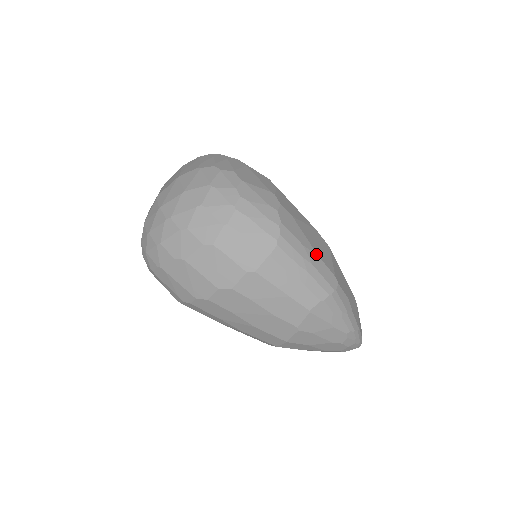
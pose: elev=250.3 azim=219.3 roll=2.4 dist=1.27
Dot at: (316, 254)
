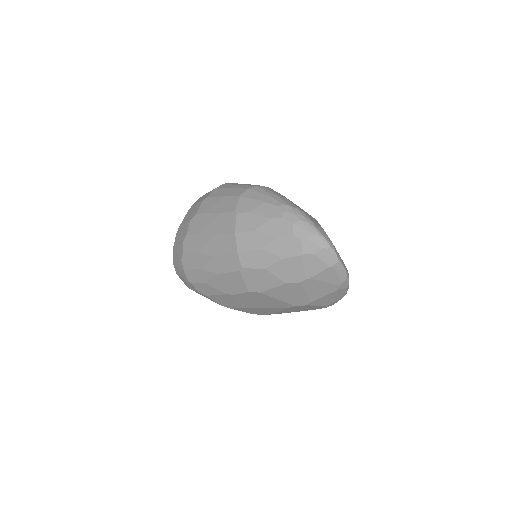
Dot at: occluded
